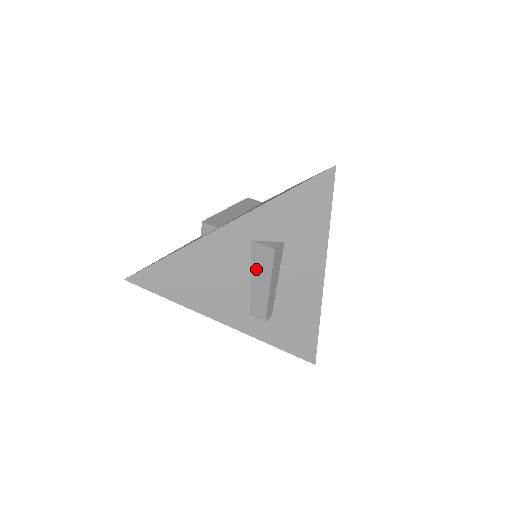
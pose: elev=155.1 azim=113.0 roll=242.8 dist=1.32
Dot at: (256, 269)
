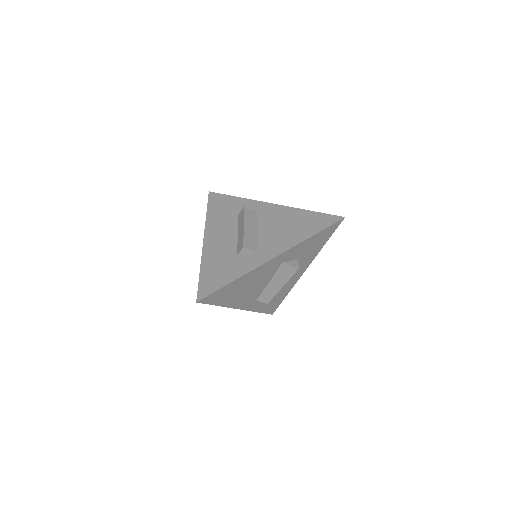
Dot at: (277, 277)
